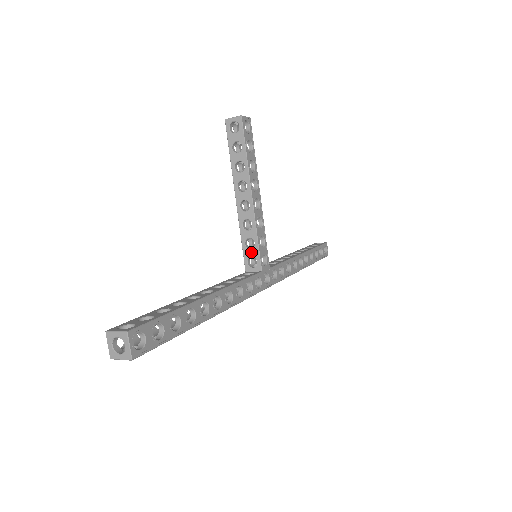
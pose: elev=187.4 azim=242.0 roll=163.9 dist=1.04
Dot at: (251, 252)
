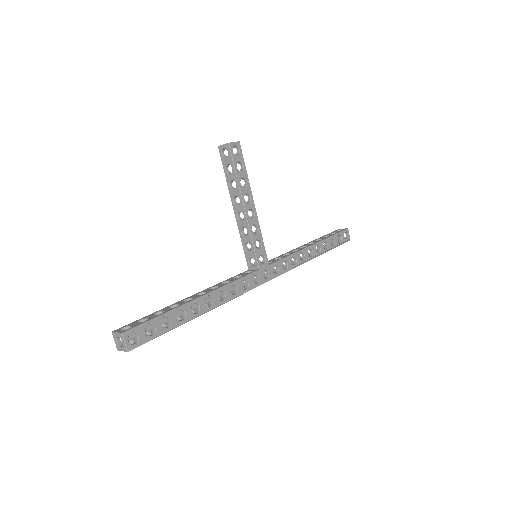
Dot at: (250, 254)
